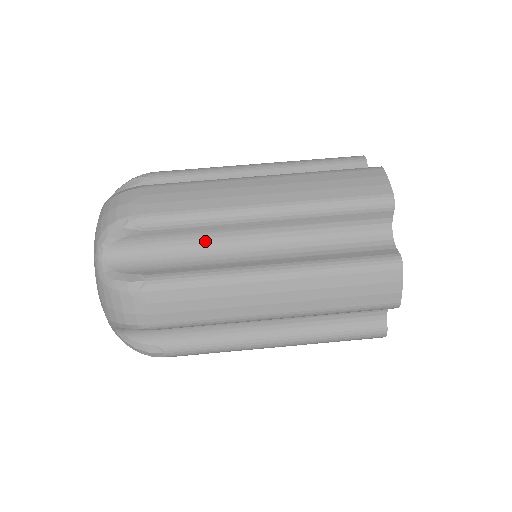
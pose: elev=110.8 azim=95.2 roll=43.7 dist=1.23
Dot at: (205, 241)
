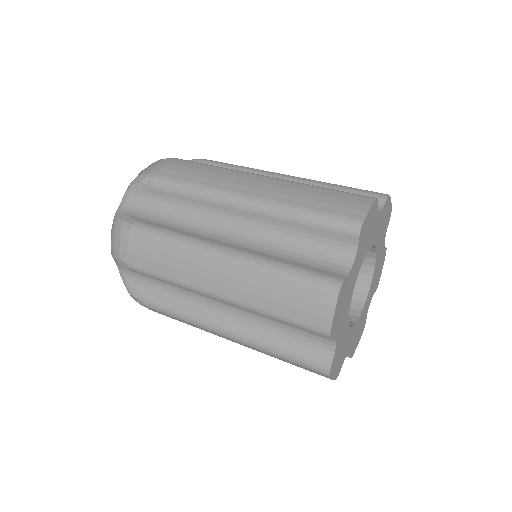
Dot at: occluded
